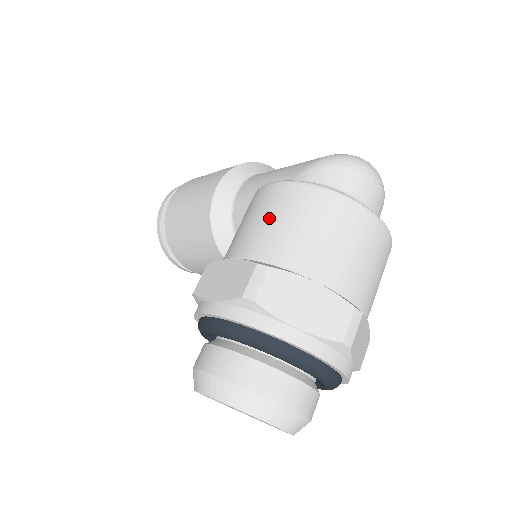
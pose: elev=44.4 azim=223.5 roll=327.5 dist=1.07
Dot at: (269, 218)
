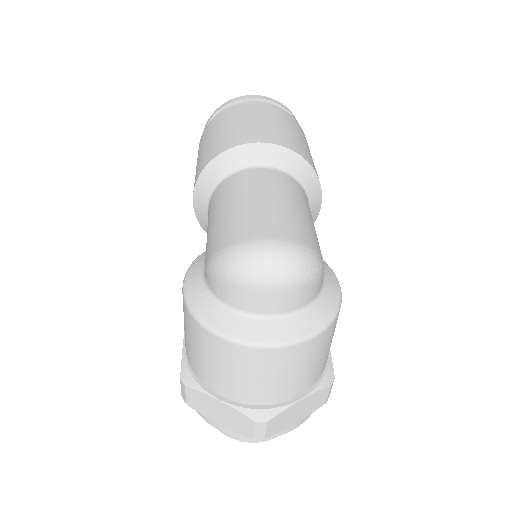
Dot at: (185, 329)
